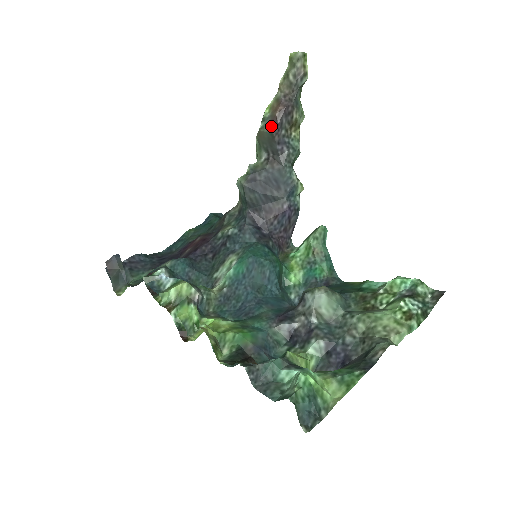
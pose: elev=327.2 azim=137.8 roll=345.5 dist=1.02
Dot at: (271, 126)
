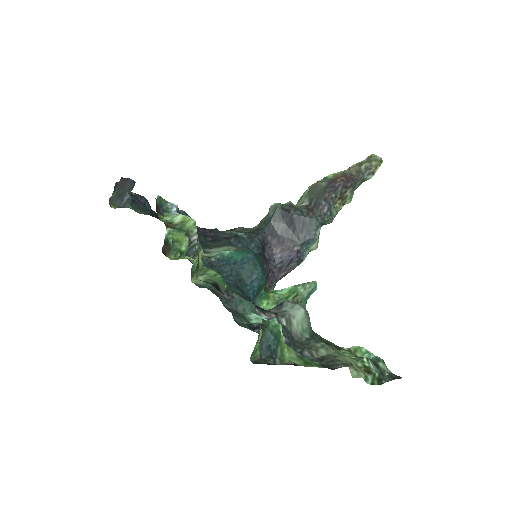
Dot at: (329, 184)
